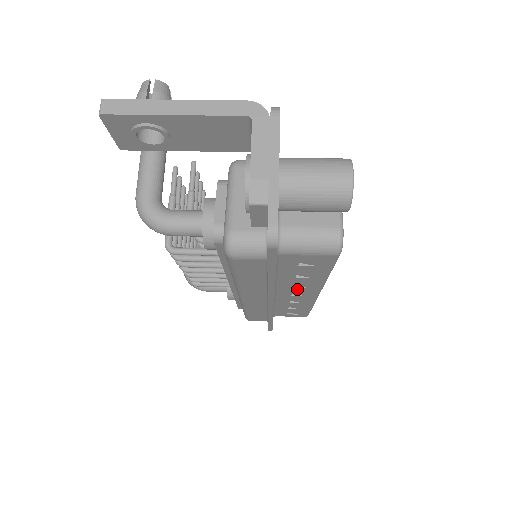
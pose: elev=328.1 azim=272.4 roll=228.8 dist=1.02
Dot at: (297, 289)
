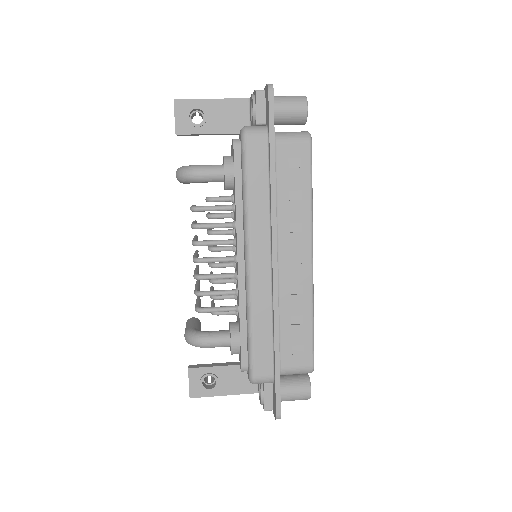
Dot at: (293, 239)
